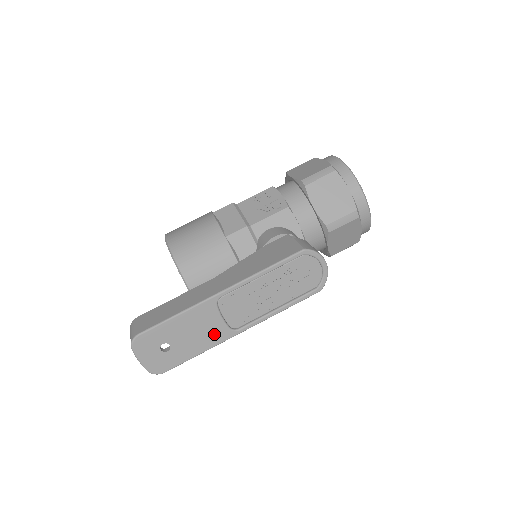
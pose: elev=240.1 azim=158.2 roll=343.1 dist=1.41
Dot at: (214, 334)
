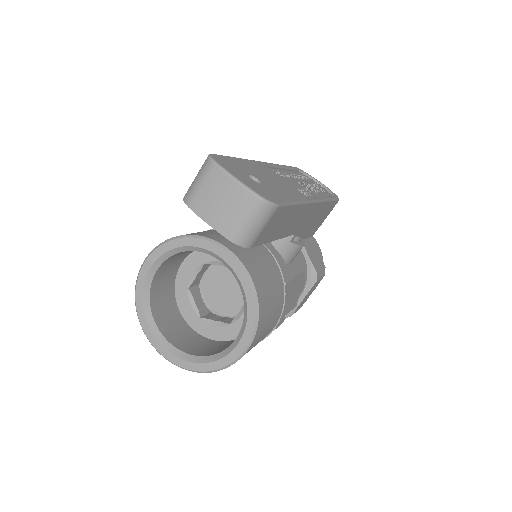
Dot at: (292, 191)
